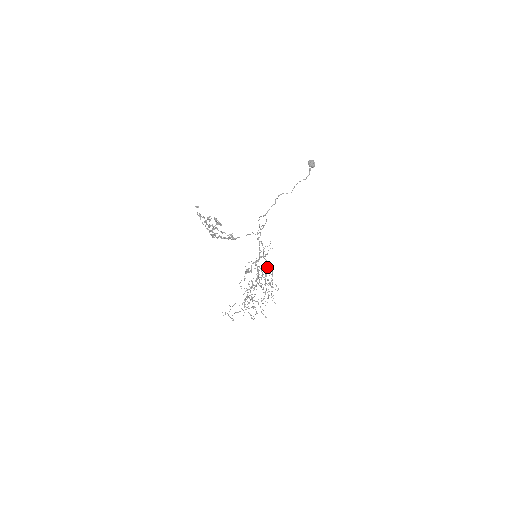
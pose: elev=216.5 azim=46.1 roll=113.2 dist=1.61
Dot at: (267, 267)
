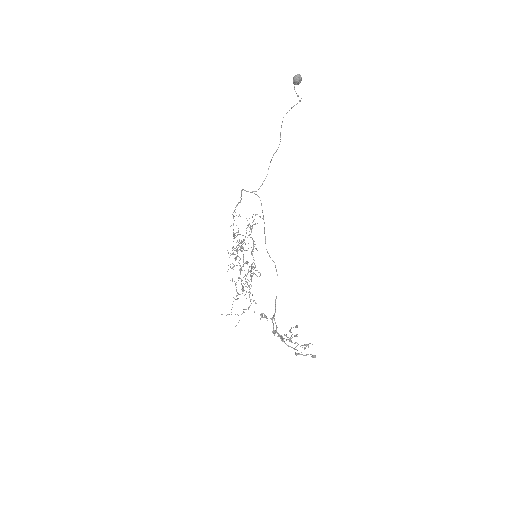
Dot at: (253, 246)
